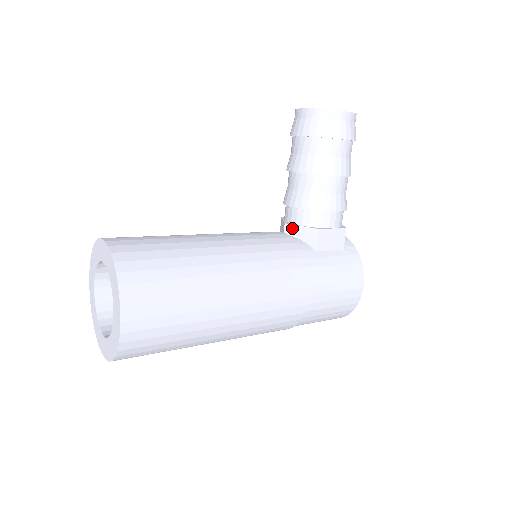
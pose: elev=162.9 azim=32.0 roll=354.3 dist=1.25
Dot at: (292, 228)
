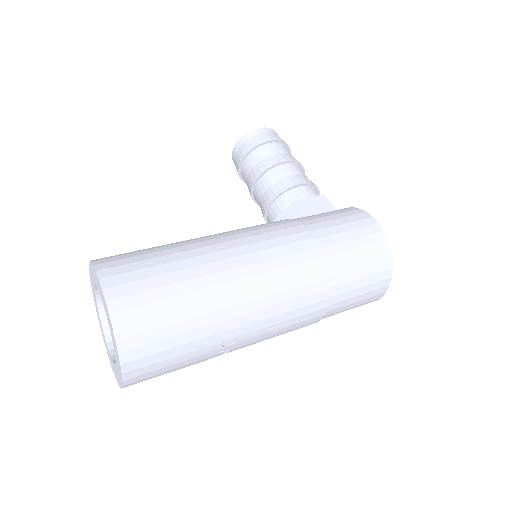
Dot at: occluded
